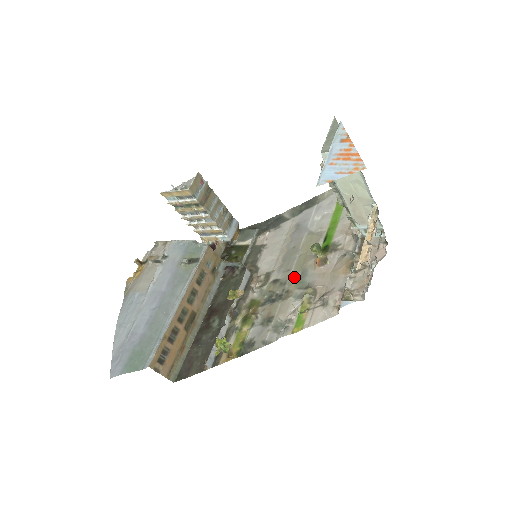
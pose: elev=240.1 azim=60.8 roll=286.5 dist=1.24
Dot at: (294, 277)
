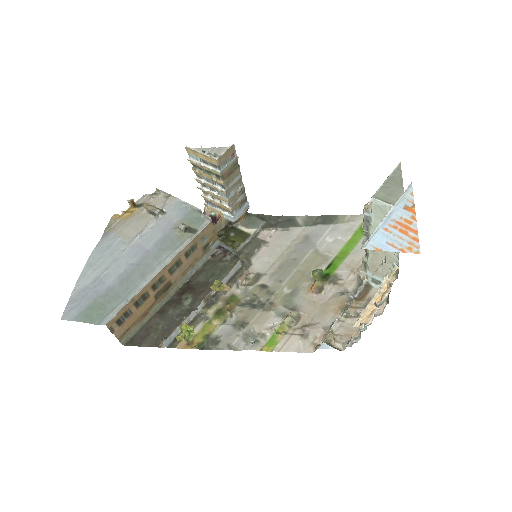
Dot at: (284, 291)
